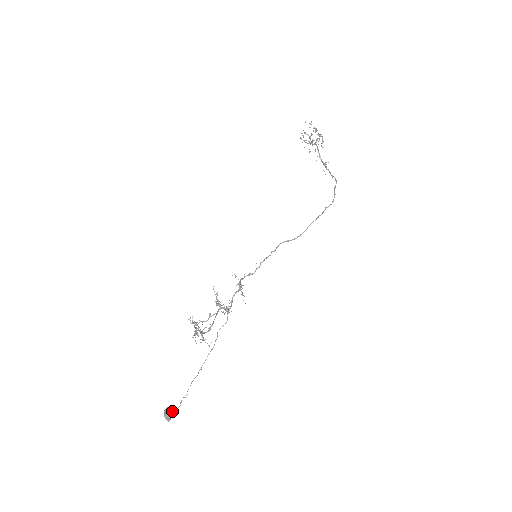
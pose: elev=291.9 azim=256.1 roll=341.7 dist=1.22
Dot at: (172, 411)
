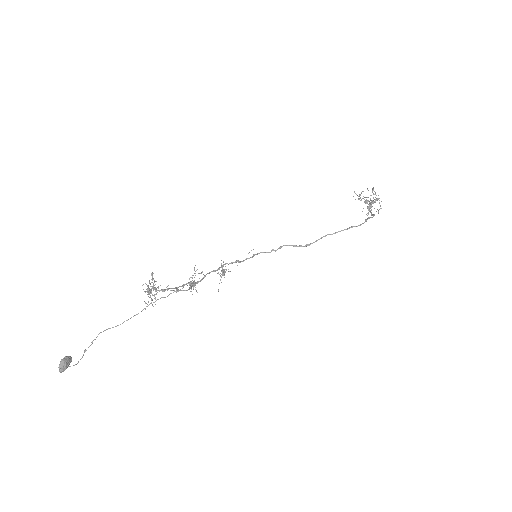
Dot at: occluded
